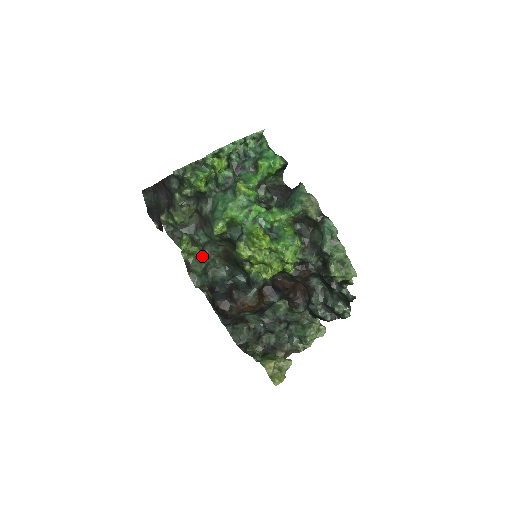
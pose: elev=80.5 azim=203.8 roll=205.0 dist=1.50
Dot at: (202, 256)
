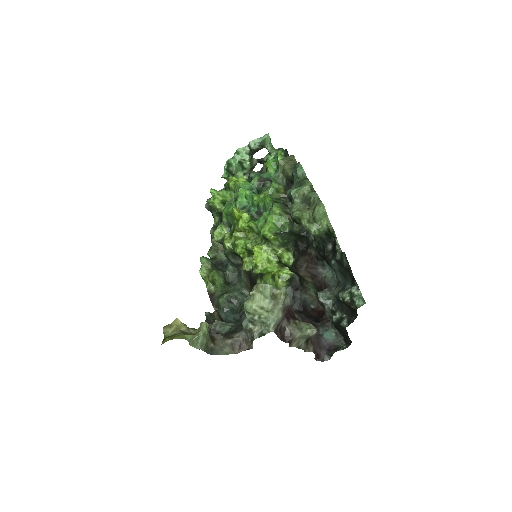
Dot at: (229, 287)
